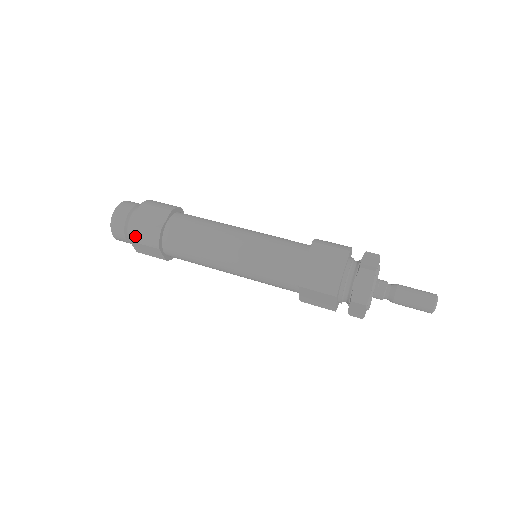
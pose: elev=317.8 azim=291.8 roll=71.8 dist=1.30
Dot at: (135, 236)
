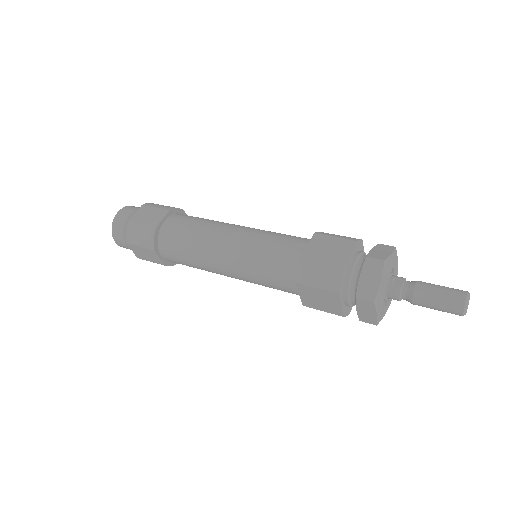
Dot at: (131, 237)
